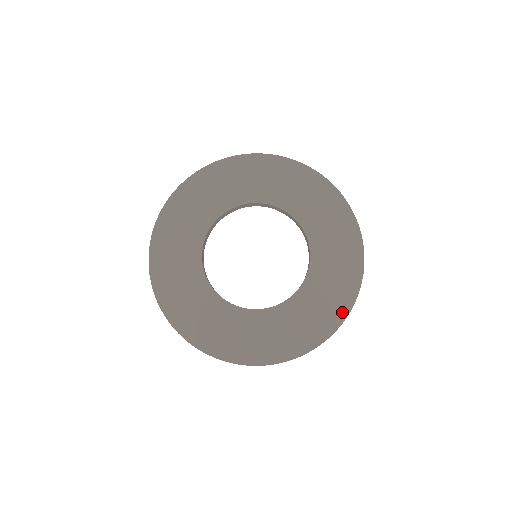
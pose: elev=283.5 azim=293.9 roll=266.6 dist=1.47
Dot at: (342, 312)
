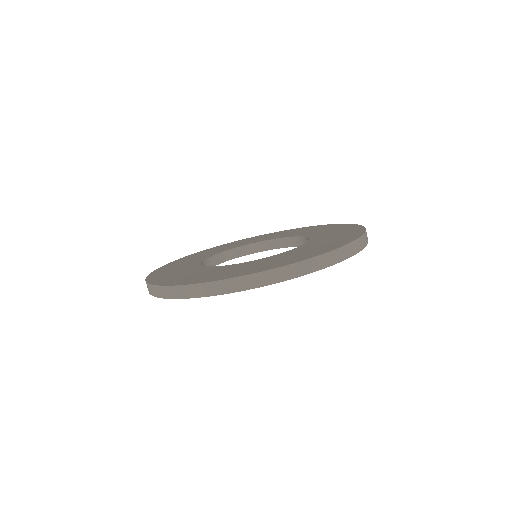
Dot at: (356, 228)
